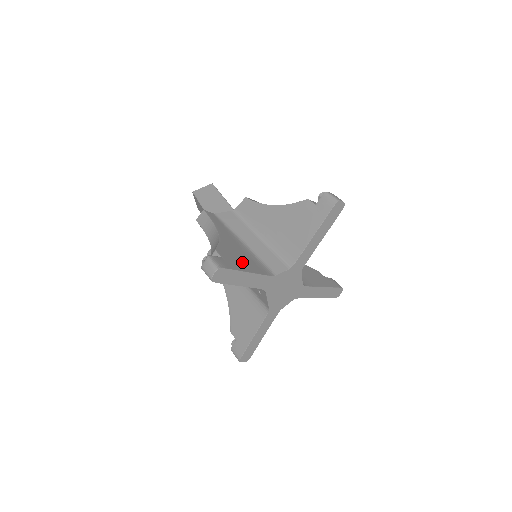
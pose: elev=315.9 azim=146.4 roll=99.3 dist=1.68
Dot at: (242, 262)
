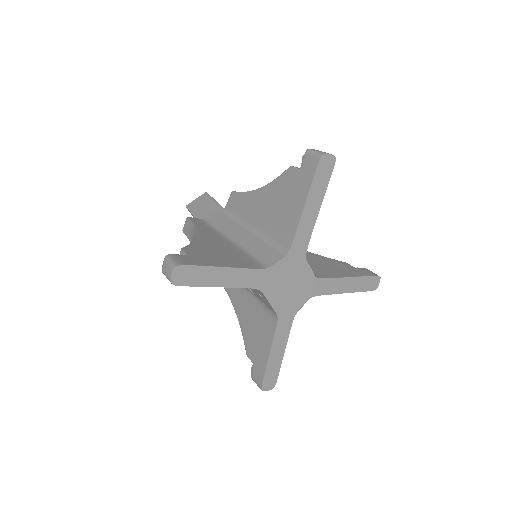
Dot at: (219, 258)
